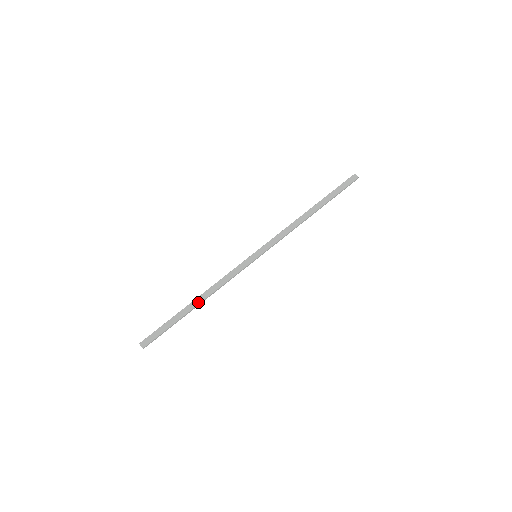
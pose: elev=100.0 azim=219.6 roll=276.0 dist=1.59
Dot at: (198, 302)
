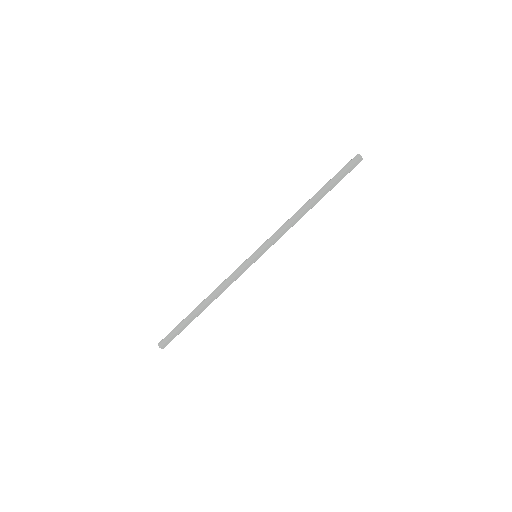
Dot at: (203, 304)
